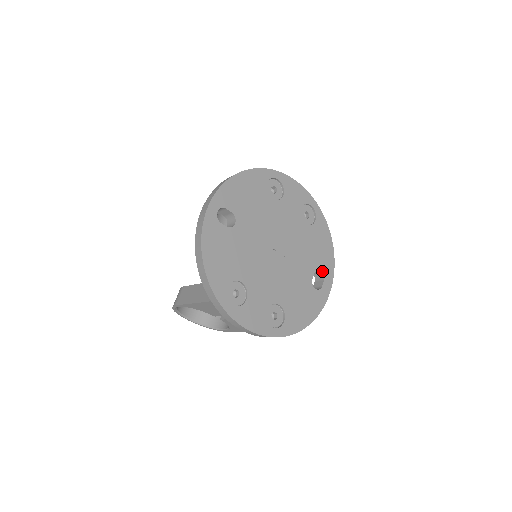
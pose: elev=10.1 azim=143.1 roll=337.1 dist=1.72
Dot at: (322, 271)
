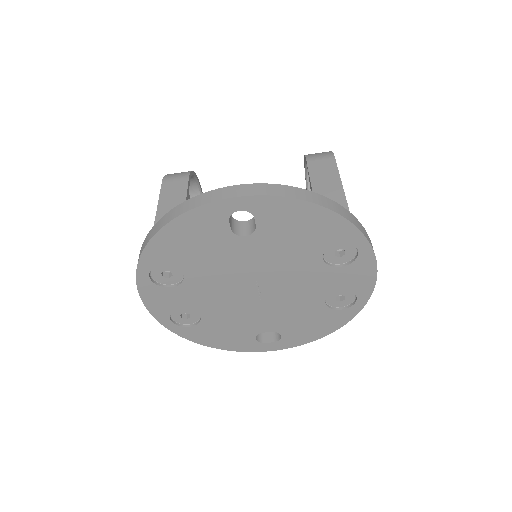
Dot at: (283, 337)
